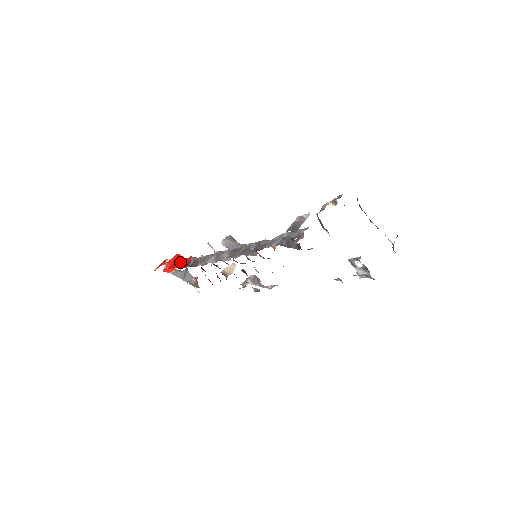
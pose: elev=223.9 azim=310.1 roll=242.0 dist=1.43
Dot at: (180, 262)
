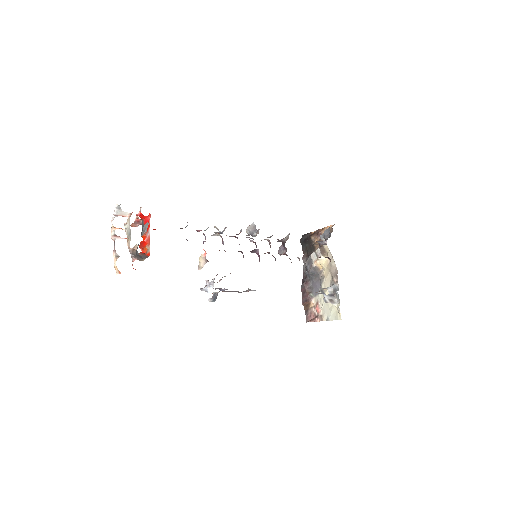
Dot at: occluded
